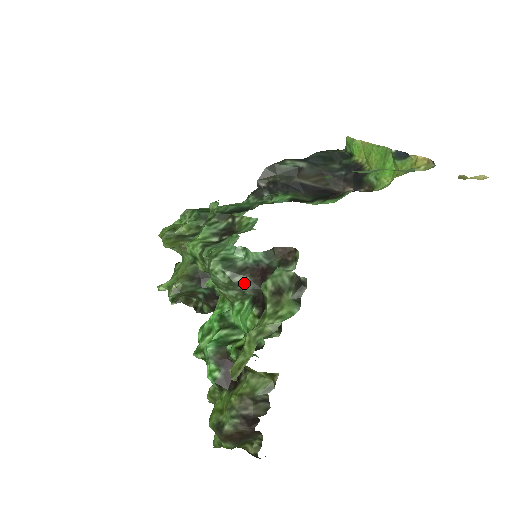
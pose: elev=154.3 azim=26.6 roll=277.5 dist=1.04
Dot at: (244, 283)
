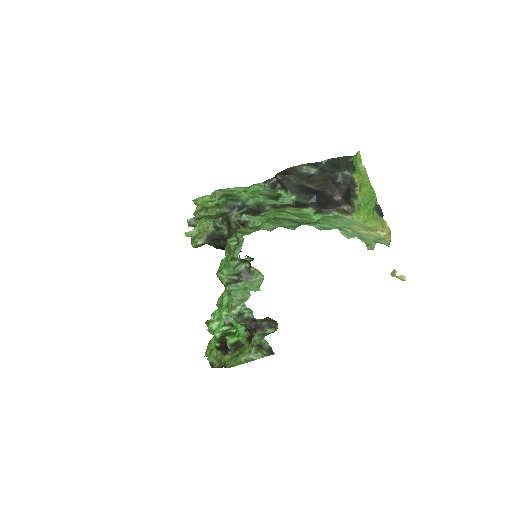
Dot at: (245, 325)
